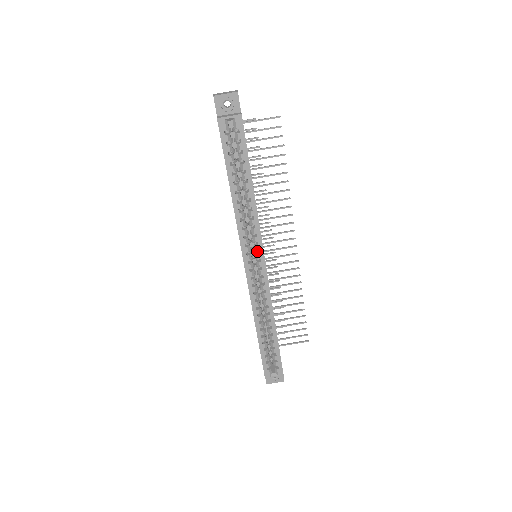
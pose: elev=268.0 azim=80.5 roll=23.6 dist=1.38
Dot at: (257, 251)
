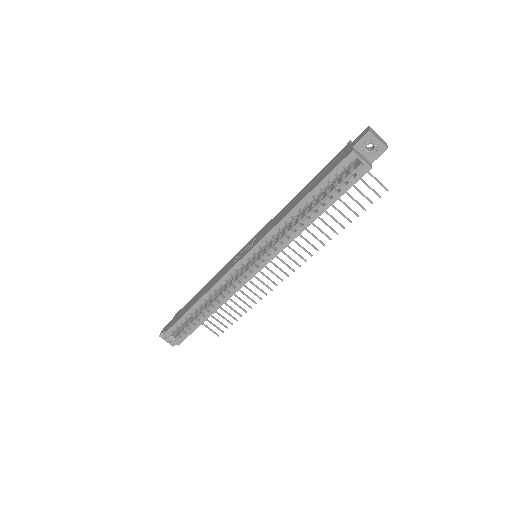
Dot at: (263, 258)
